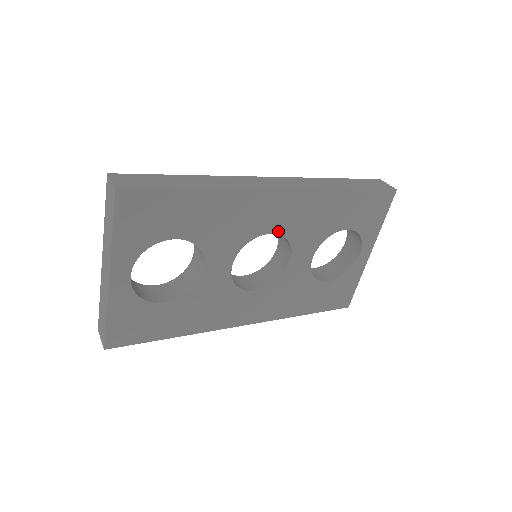
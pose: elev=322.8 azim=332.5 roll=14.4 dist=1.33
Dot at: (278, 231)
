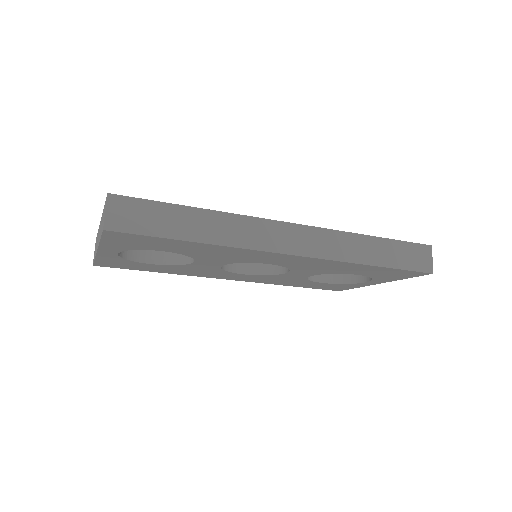
Dot at: (279, 264)
